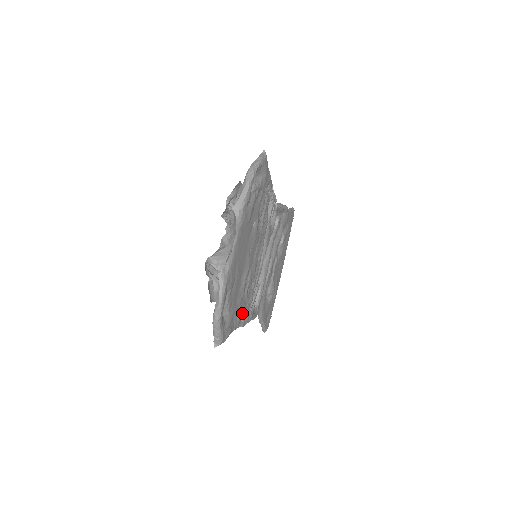
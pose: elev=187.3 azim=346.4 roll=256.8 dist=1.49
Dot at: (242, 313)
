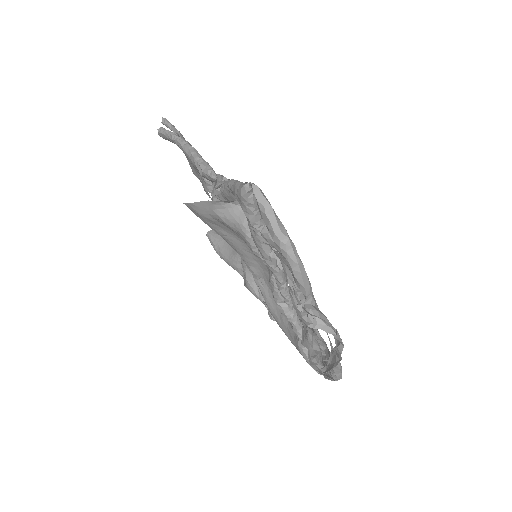
Dot at: occluded
